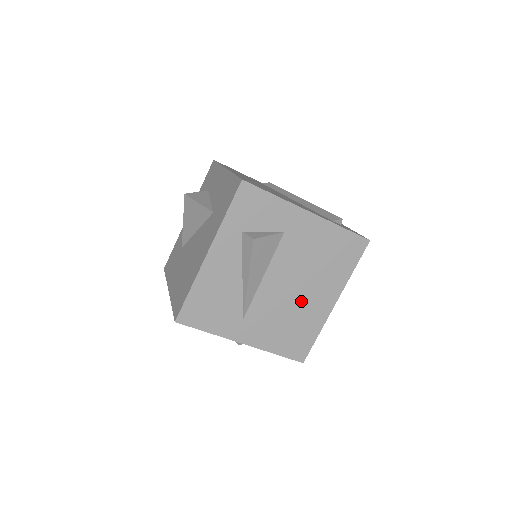
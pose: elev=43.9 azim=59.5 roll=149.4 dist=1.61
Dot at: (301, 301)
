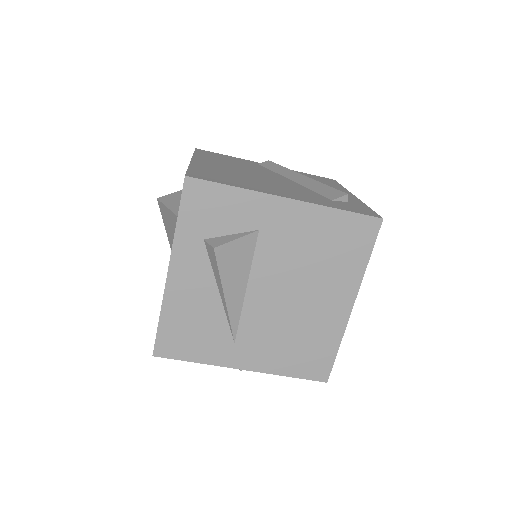
Dot at: (305, 310)
